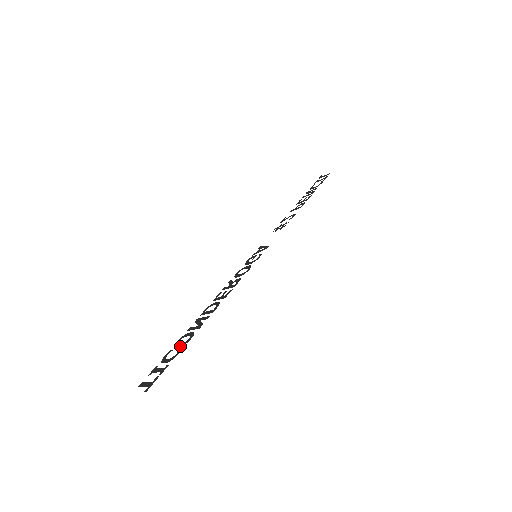
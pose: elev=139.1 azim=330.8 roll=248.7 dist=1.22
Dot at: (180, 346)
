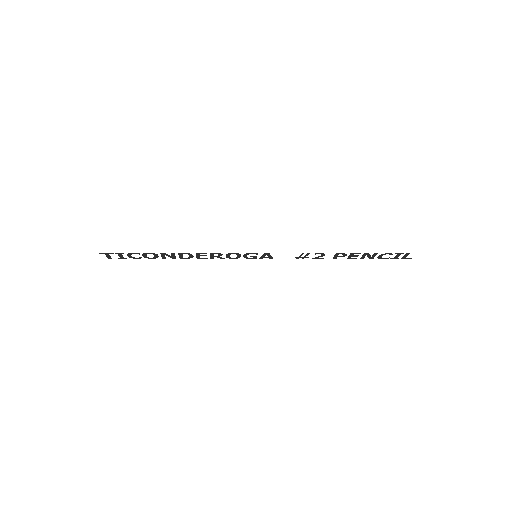
Dot at: (143, 254)
